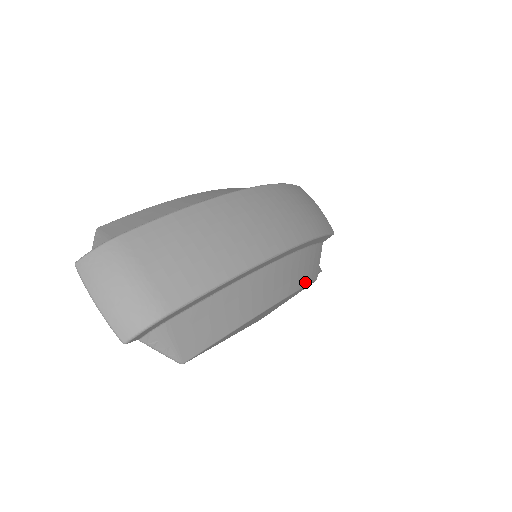
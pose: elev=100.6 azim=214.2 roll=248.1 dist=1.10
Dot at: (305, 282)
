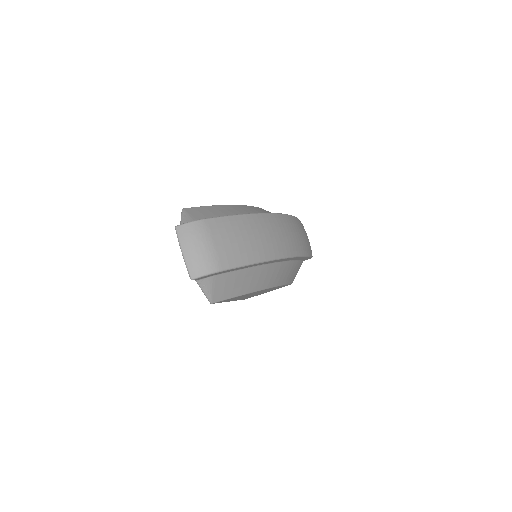
Dot at: (287, 282)
